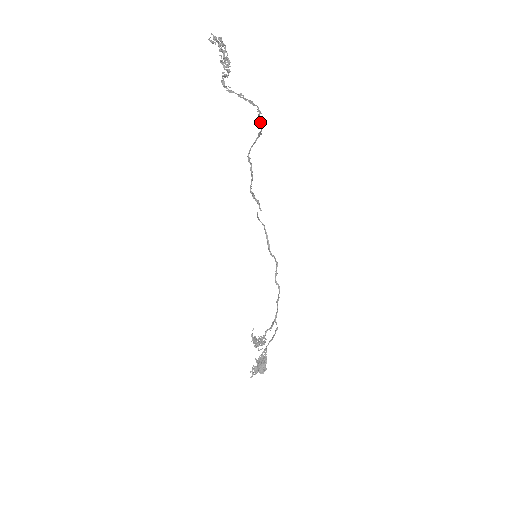
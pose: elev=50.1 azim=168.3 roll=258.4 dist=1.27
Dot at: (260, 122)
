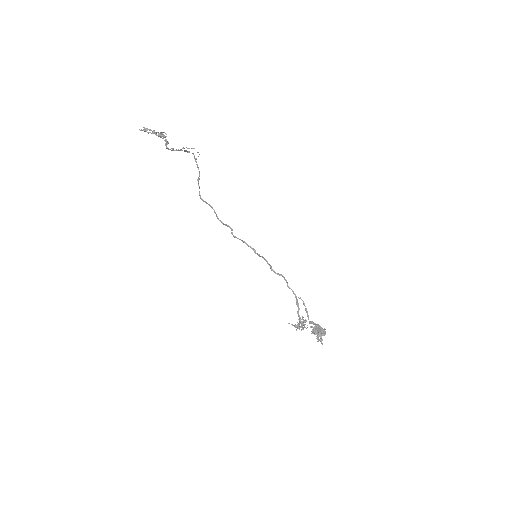
Dot at: (198, 167)
